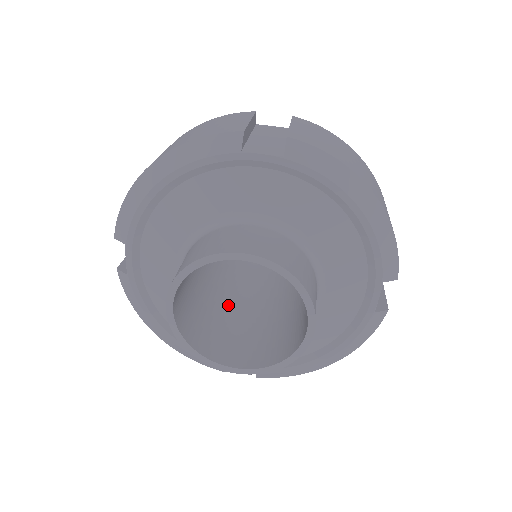
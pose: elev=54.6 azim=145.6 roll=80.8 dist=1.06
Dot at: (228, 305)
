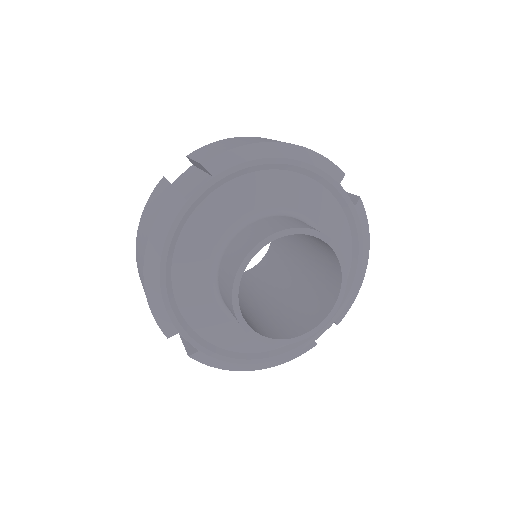
Dot at: (273, 302)
